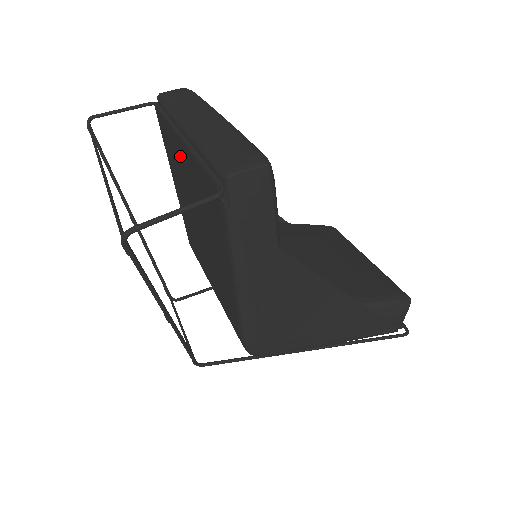
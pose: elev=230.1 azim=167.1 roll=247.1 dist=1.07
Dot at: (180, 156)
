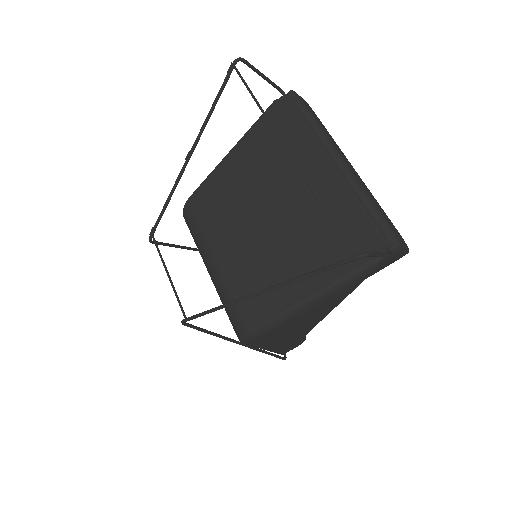
Dot at: (306, 167)
